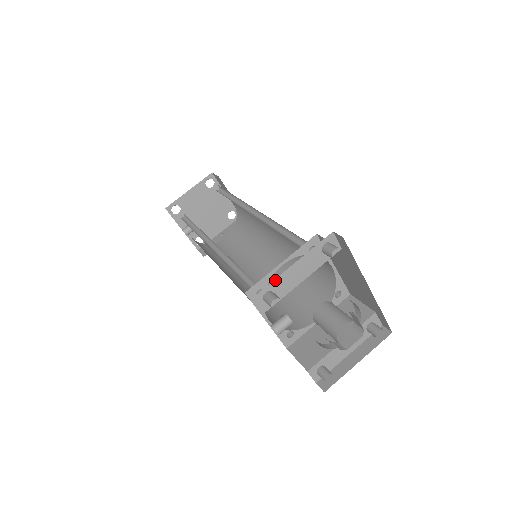
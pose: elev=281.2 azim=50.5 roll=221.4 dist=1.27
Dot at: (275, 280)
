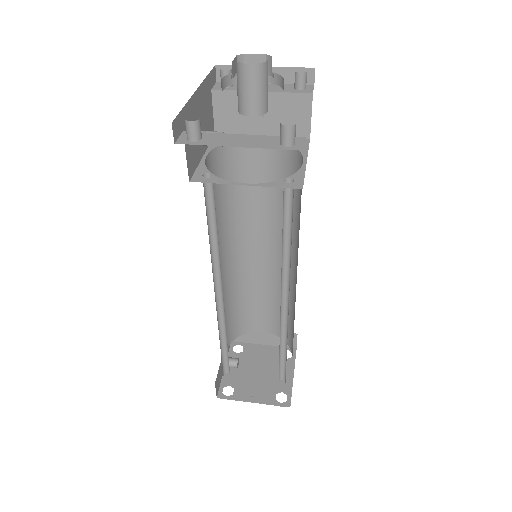
Dot at: occluded
